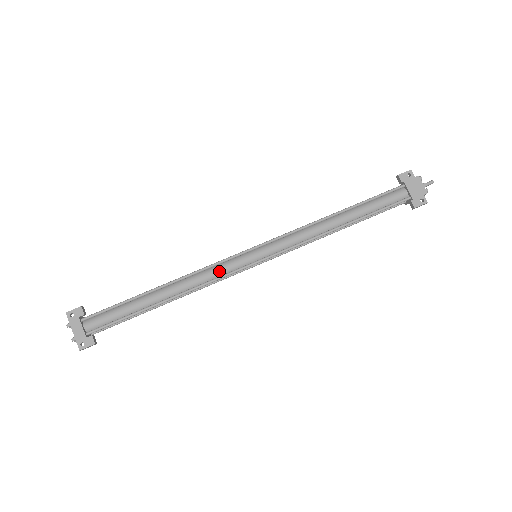
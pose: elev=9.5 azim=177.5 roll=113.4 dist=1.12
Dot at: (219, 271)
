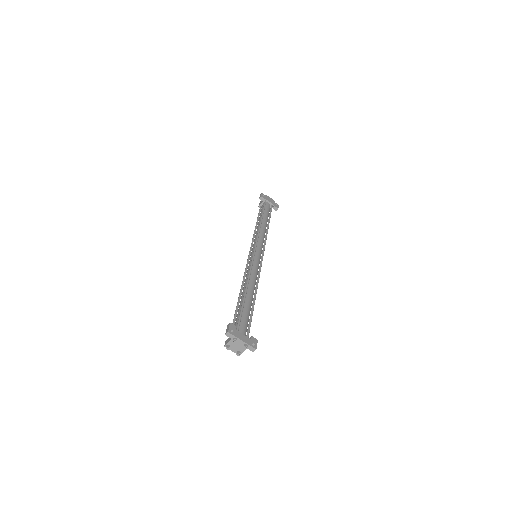
Dot at: (256, 268)
